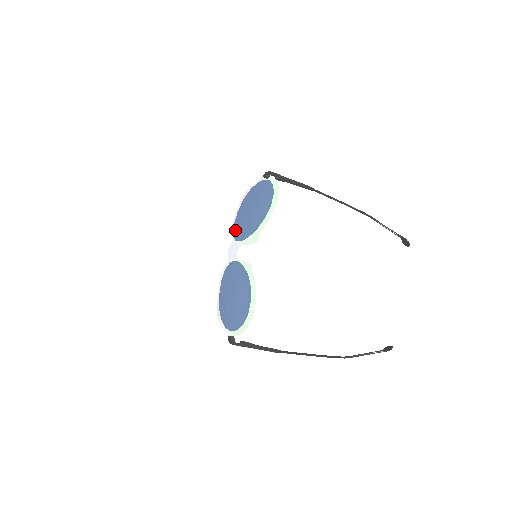
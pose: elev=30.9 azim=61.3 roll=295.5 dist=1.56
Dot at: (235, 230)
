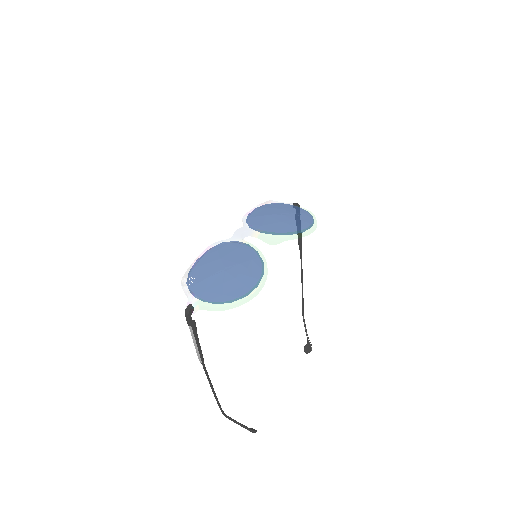
Dot at: (252, 220)
